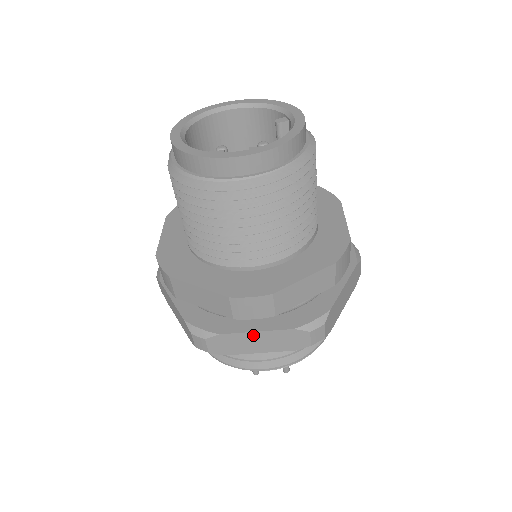
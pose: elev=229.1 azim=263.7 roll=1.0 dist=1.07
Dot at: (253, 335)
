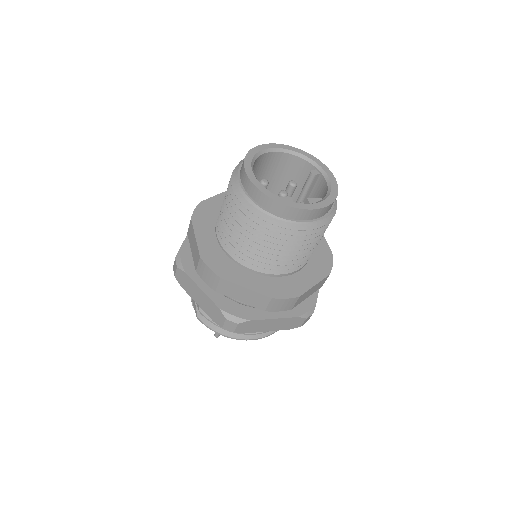
Dot at: (271, 321)
